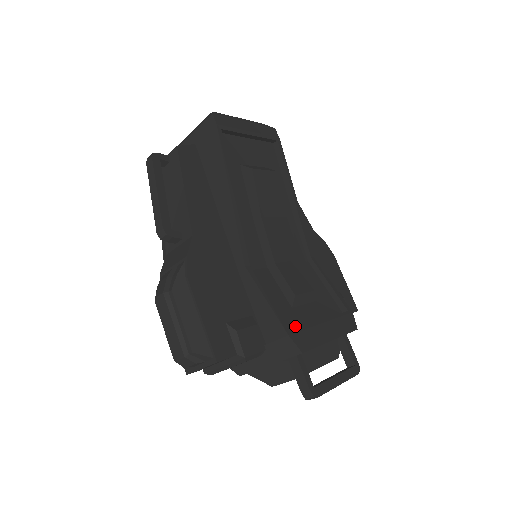
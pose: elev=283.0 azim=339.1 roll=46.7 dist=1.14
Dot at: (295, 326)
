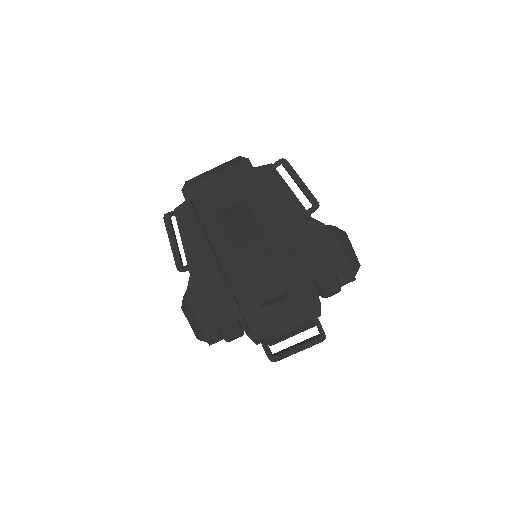
Dot at: (260, 323)
